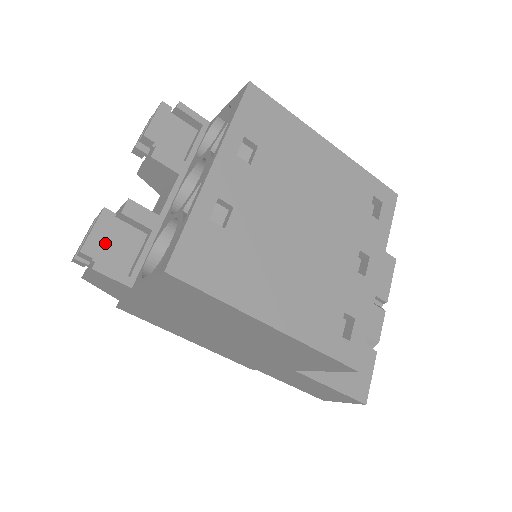
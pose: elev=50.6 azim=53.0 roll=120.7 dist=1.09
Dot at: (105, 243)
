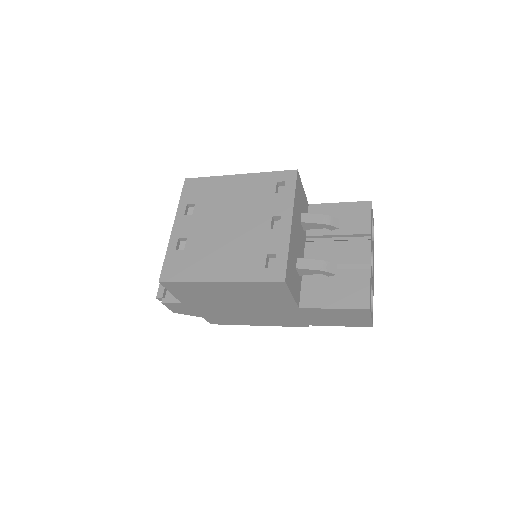
Dot at: occluded
